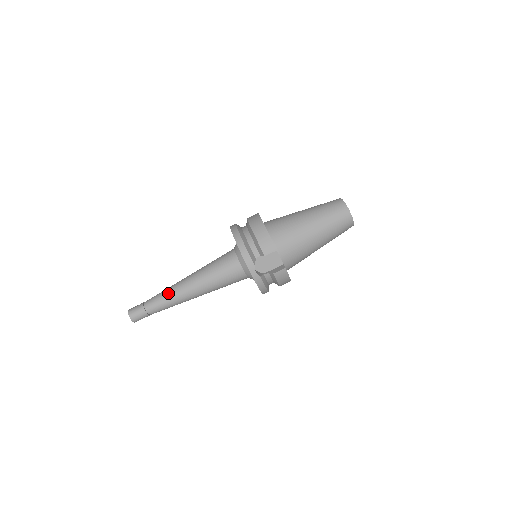
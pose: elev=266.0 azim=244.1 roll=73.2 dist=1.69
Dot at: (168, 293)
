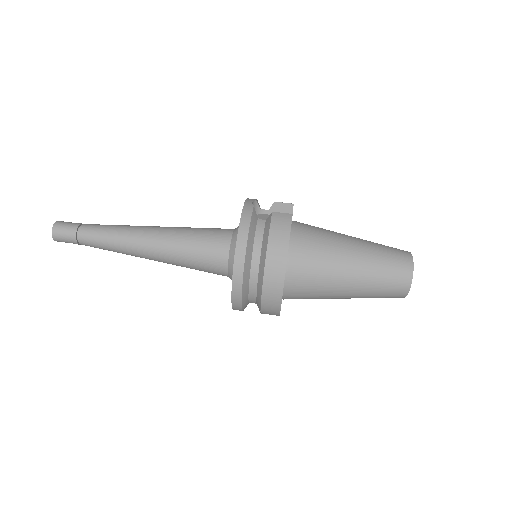
Dot at: occluded
